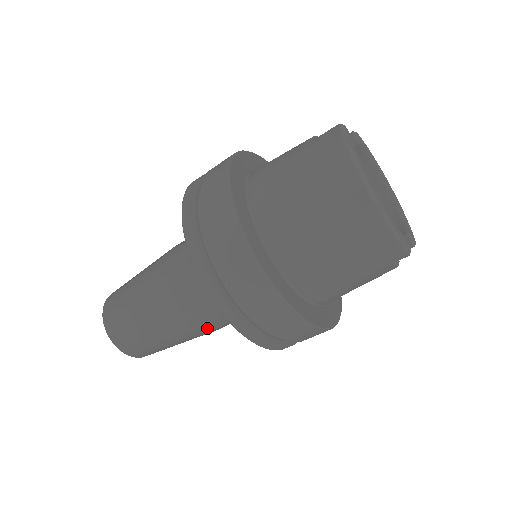
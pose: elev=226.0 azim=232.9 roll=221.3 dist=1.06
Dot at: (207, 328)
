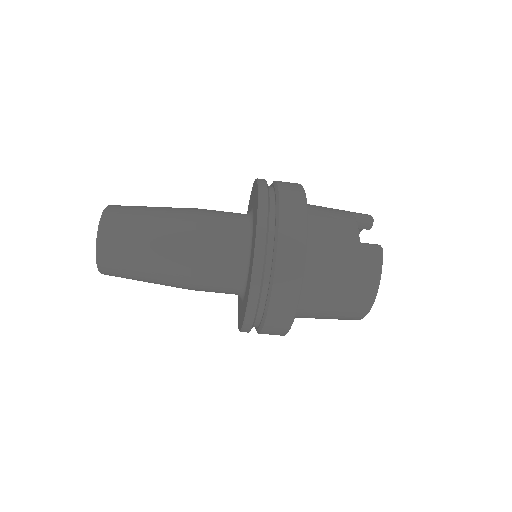
Dot at: occluded
